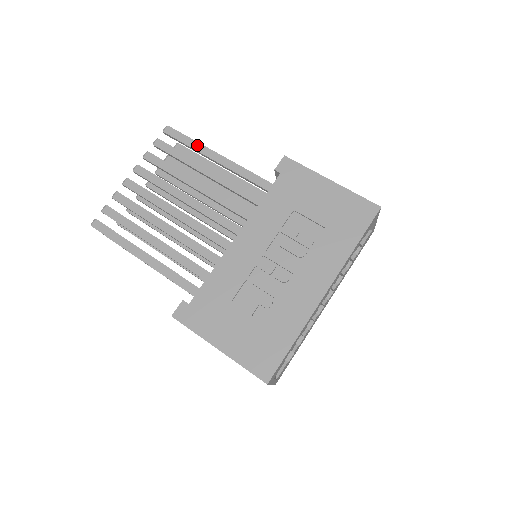
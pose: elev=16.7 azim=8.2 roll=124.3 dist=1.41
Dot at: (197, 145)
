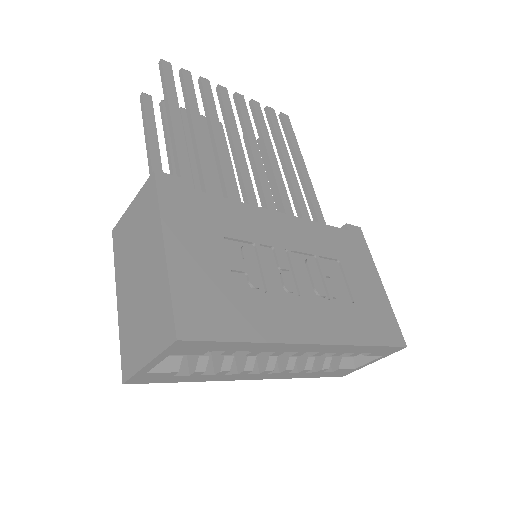
Dot at: (297, 147)
